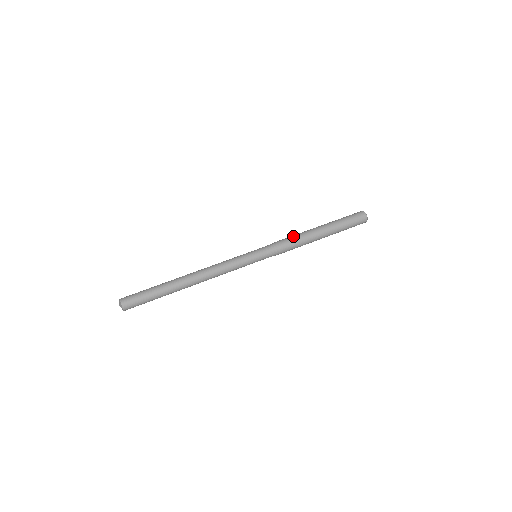
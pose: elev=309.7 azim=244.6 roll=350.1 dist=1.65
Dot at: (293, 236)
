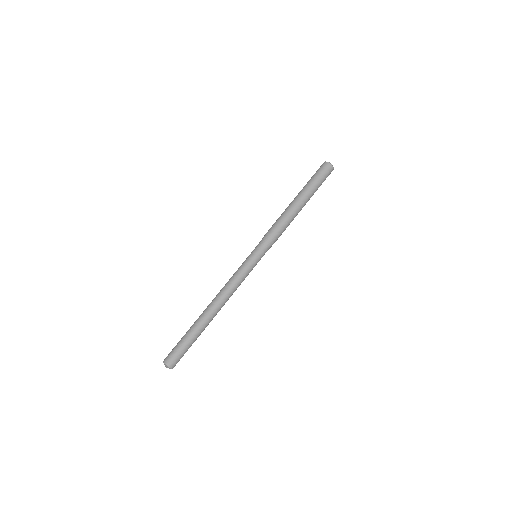
Dot at: (276, 220)
